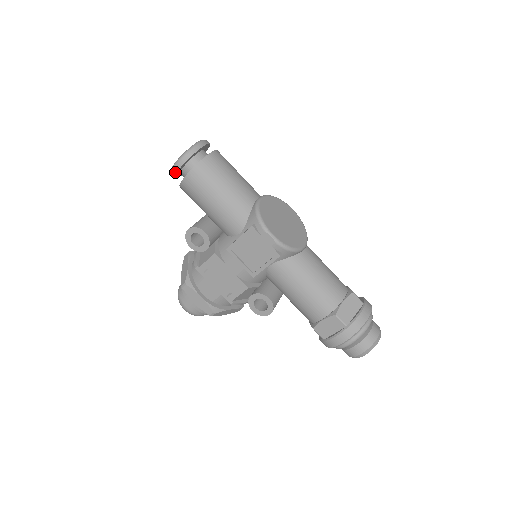
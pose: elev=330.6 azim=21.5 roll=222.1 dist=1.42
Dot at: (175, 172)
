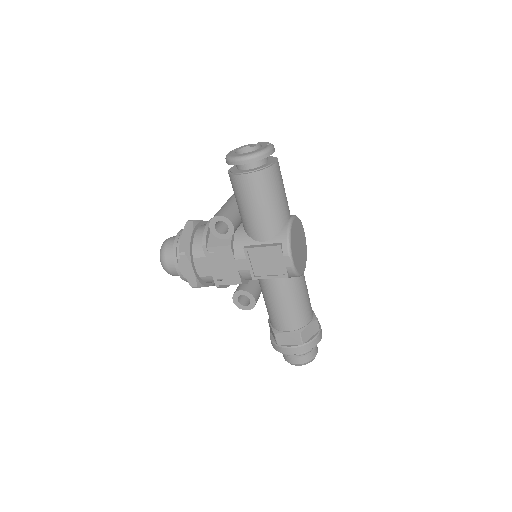
Dot at: (237, 164)
